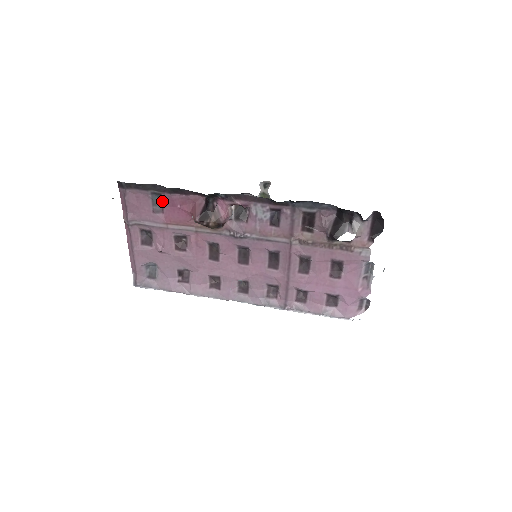
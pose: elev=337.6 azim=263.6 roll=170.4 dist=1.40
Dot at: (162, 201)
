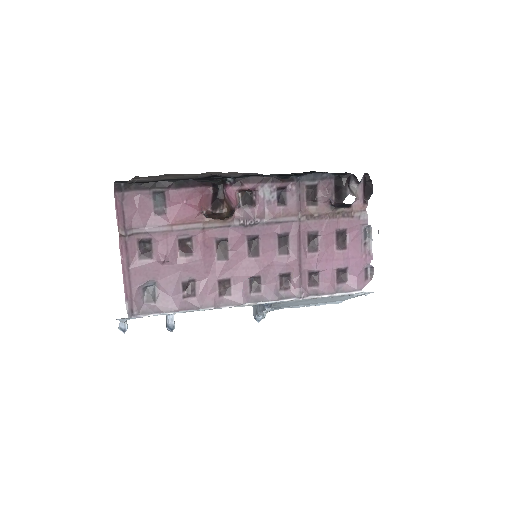
Dot at: (164, 201)
